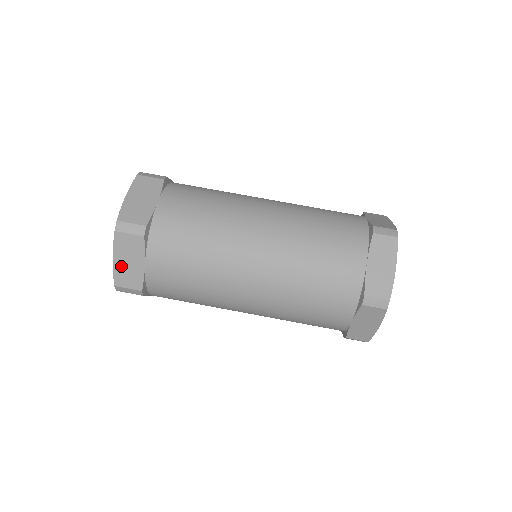
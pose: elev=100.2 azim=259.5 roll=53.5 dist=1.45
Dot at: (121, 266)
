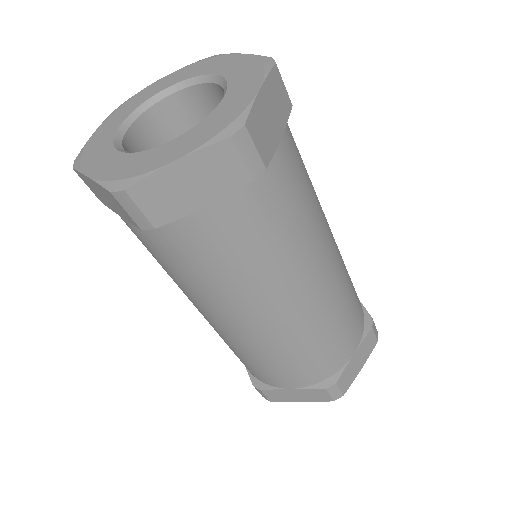
Dot at: (93, 186)
